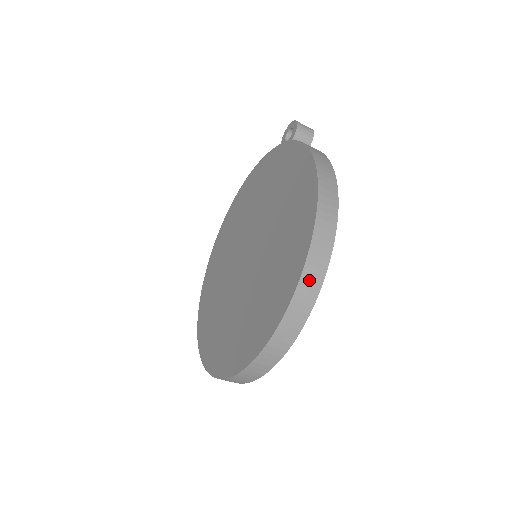
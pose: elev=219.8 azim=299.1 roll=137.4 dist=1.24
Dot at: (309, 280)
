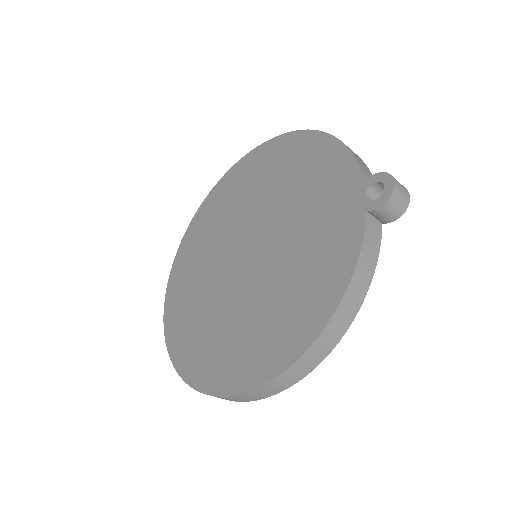
Dot at: (239, 398)
